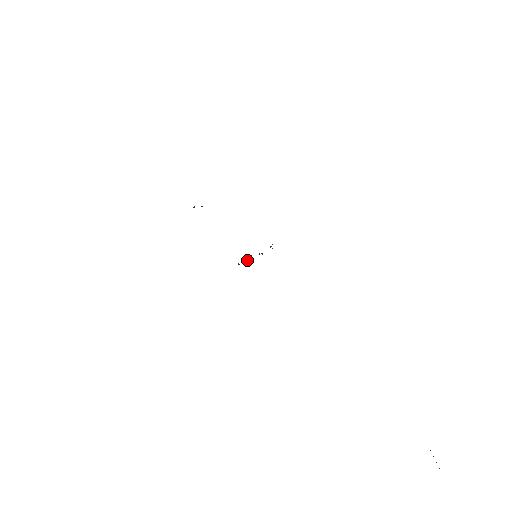
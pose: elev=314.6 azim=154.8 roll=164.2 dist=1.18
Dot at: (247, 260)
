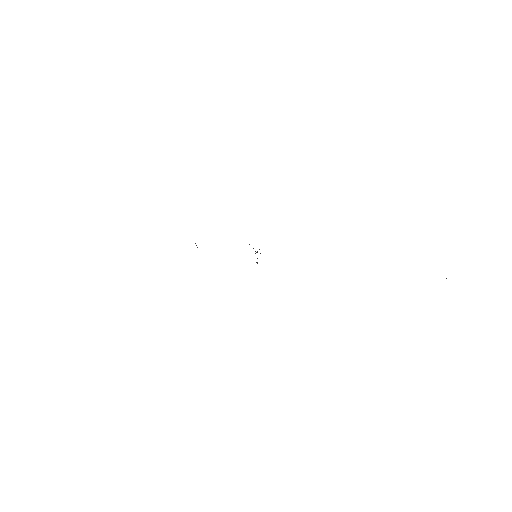
Dot at: (255, 251)
